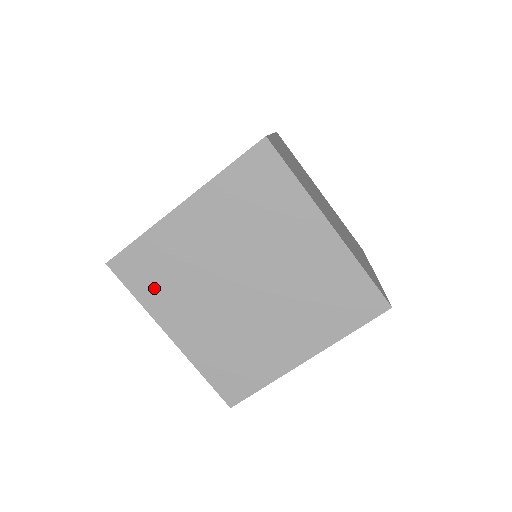
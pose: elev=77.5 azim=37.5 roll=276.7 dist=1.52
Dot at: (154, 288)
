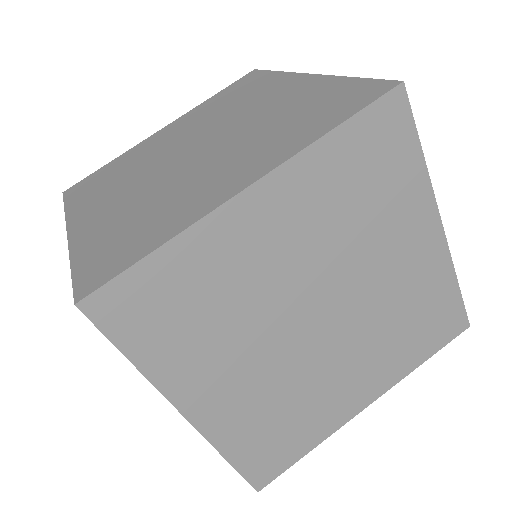
Dot at: occluded
